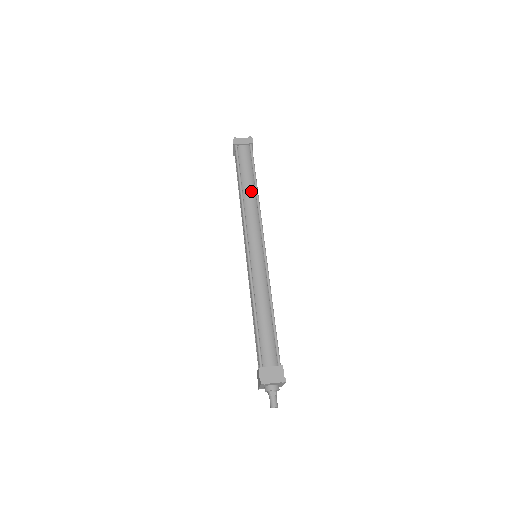
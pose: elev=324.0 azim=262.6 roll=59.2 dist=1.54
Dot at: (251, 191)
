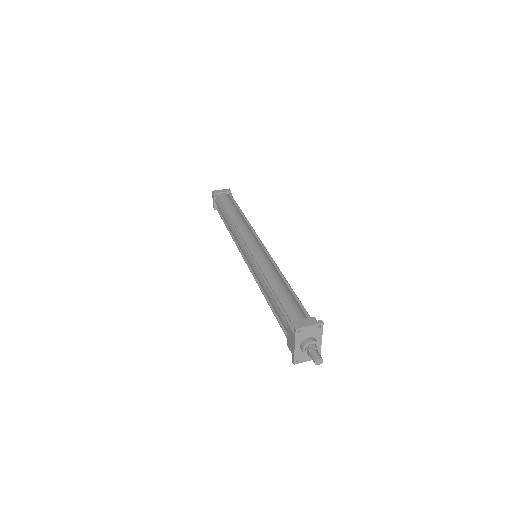
Dot at: (238, 215)
